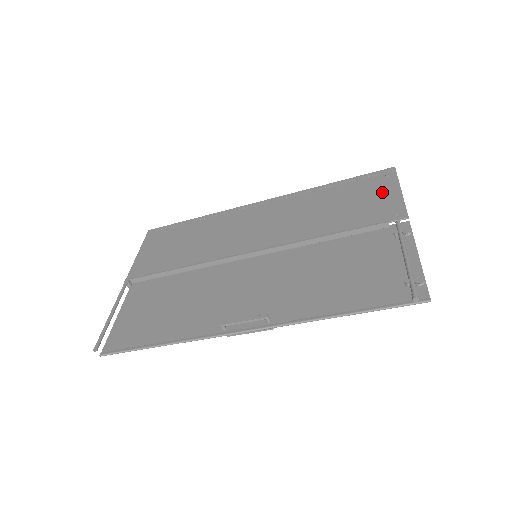
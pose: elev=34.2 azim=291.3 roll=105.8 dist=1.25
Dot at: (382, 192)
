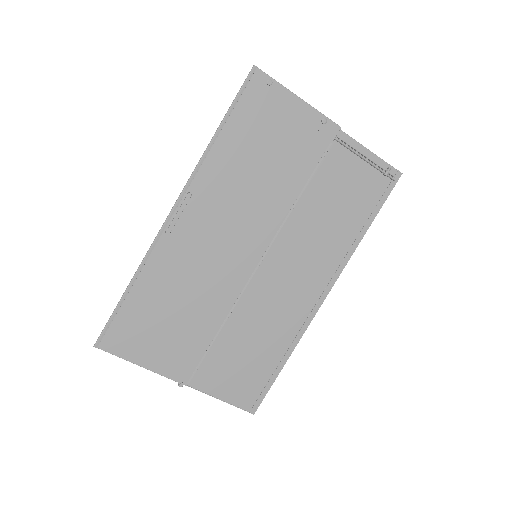
Dot at: (362, 168)
